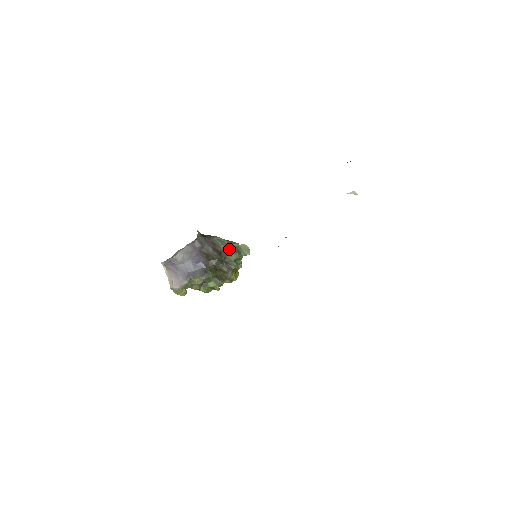
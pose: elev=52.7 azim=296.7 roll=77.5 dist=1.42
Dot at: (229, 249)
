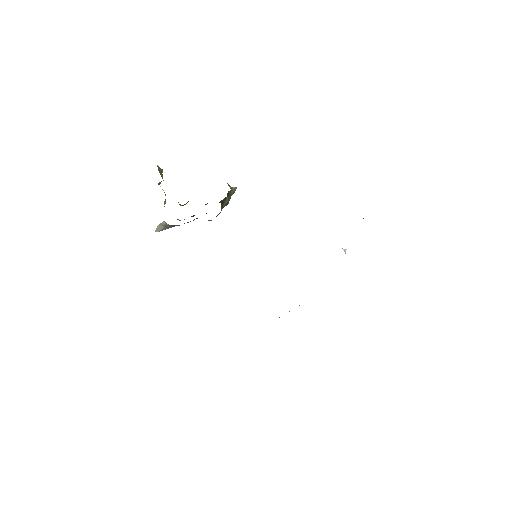
Dot at: occluded
